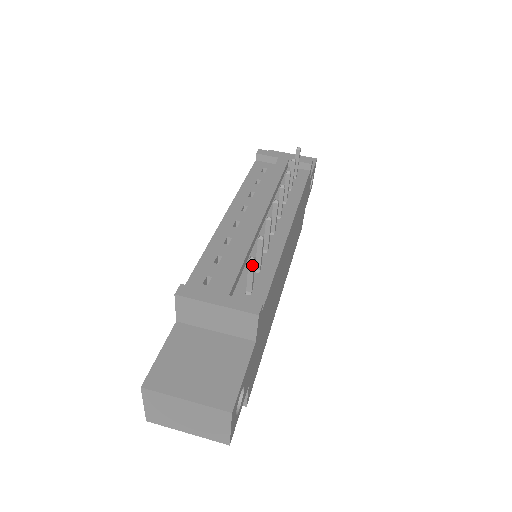
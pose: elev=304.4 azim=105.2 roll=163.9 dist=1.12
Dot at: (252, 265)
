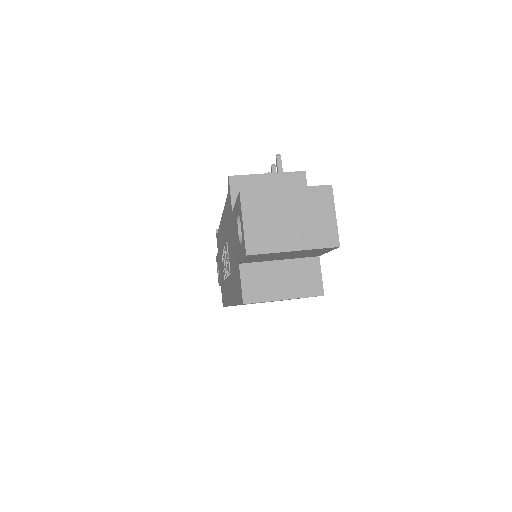
Dot at: (280, 160)
